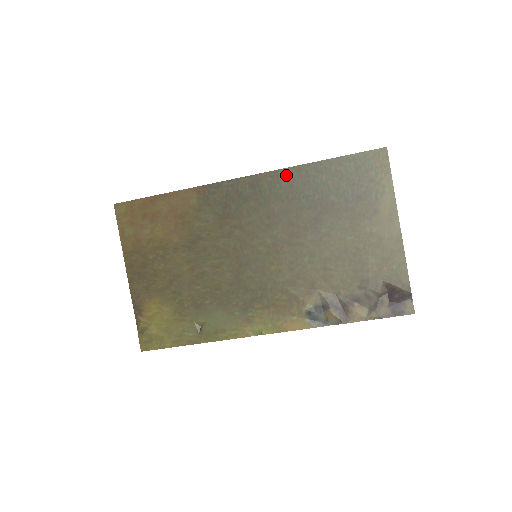
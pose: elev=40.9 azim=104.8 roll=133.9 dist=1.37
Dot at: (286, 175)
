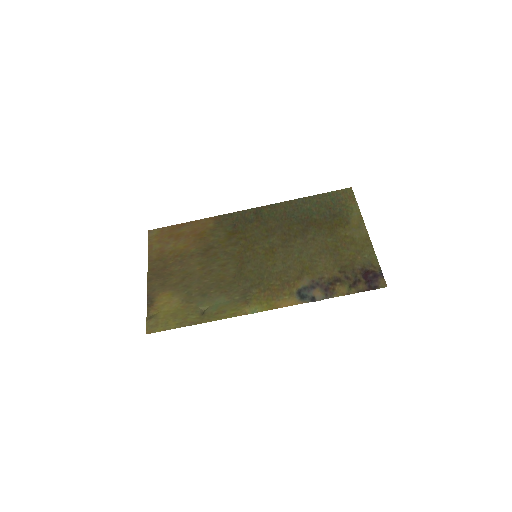
Dot at: (281, 206)
